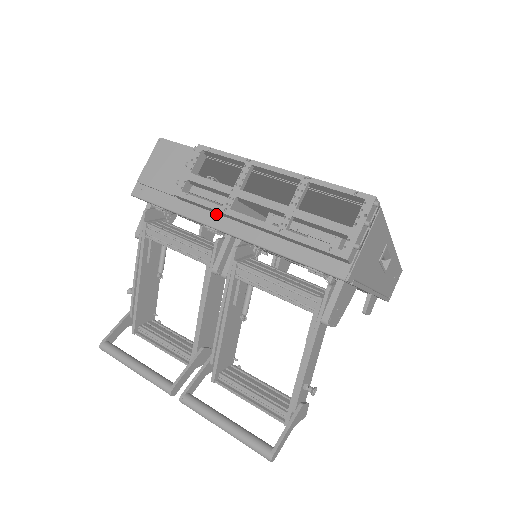
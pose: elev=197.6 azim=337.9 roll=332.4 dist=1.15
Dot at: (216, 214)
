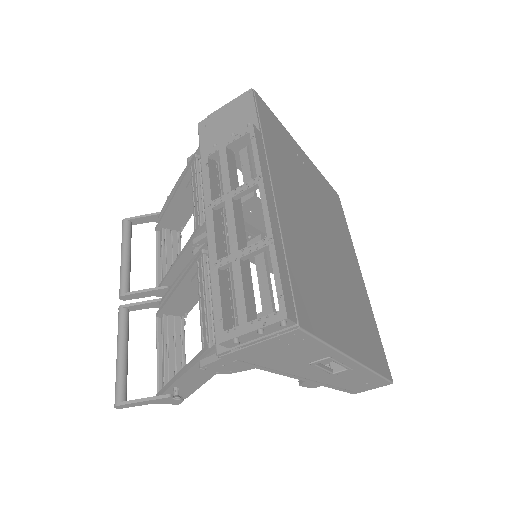
Dot at: occluded
